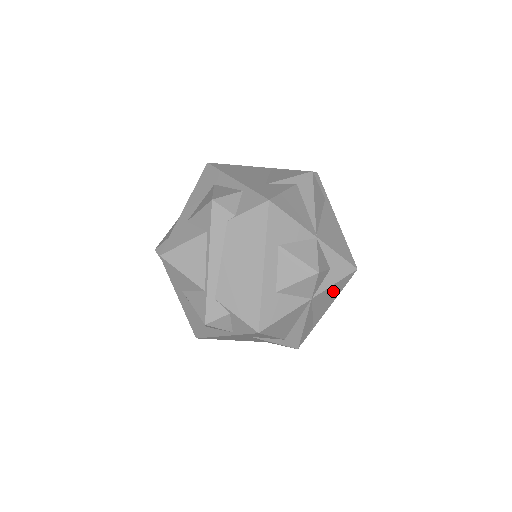
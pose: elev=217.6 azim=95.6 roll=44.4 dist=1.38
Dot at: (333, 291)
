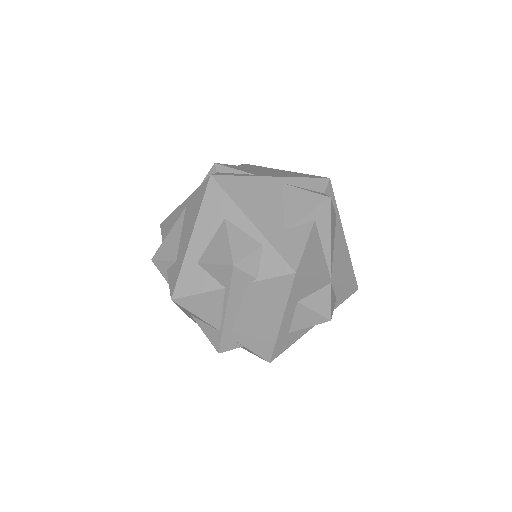
Dot at: occluded
